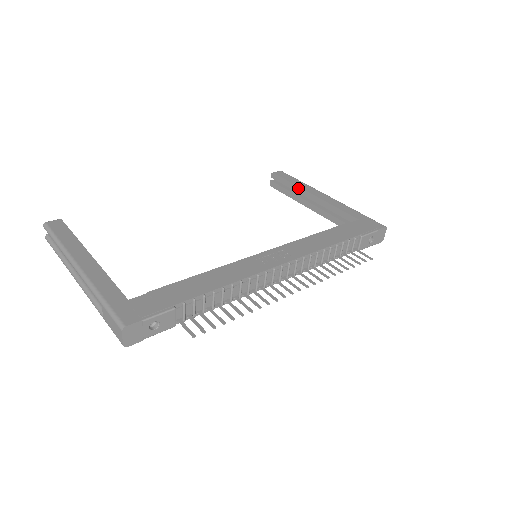
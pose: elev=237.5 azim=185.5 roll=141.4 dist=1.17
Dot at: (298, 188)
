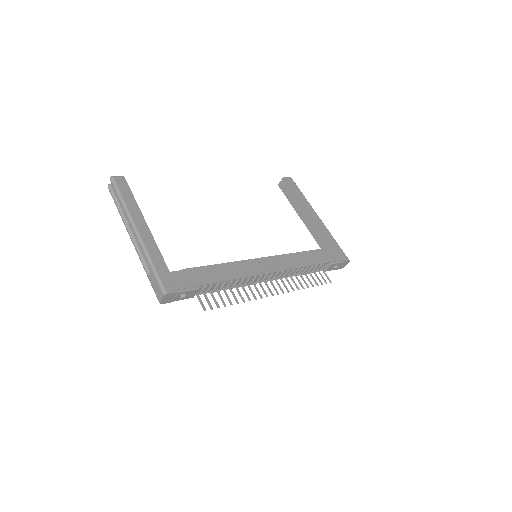
Dot at: (299, 200)
